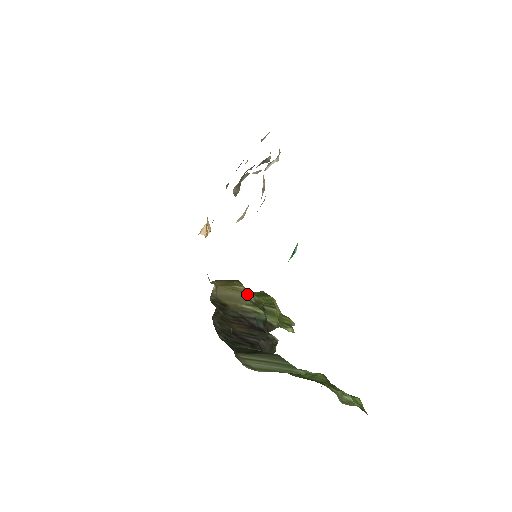
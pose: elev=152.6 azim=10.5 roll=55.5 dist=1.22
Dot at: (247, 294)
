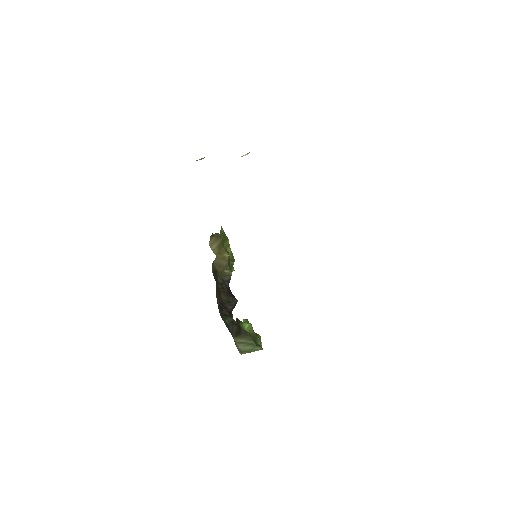
Dot at: occluded
